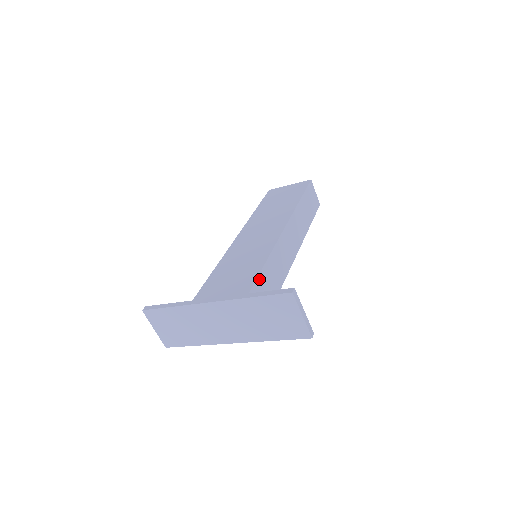
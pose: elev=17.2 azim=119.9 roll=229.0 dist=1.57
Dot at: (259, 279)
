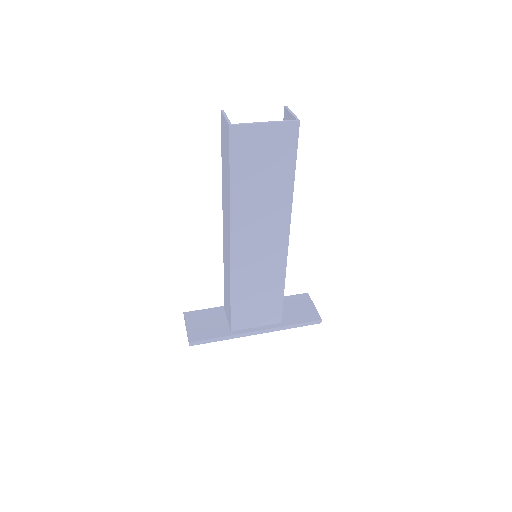
Dot at: (282, 300)
